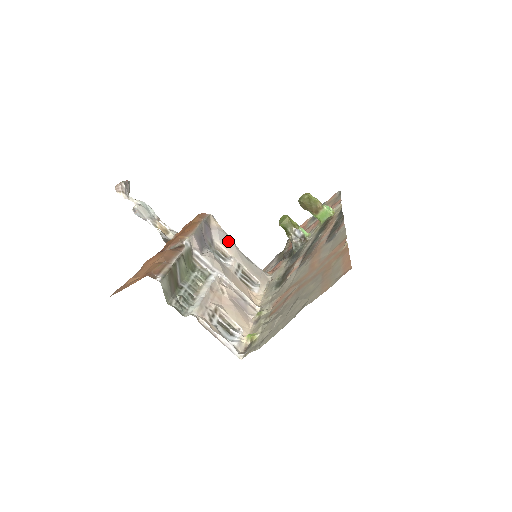
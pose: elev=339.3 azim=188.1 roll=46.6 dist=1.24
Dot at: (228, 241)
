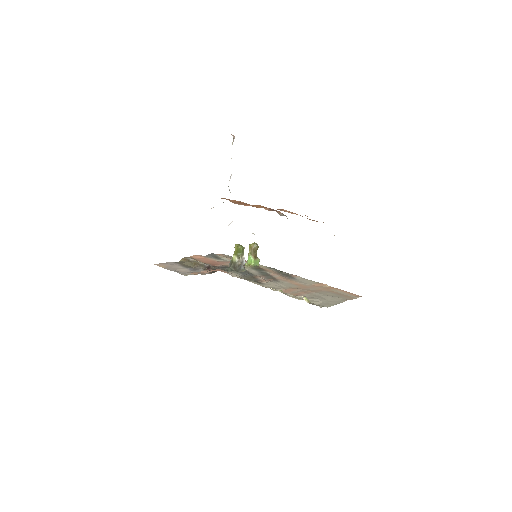
Dot at: occluded
